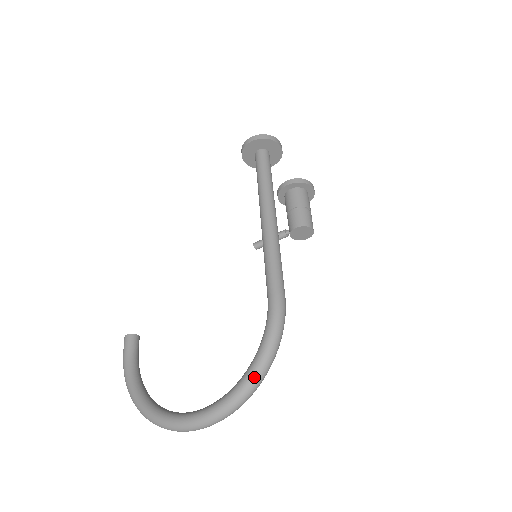
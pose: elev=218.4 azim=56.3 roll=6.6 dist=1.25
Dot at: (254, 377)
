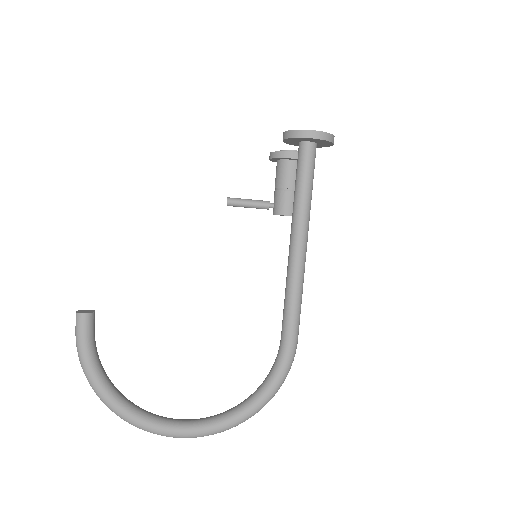
Dot at: (257, 411)
